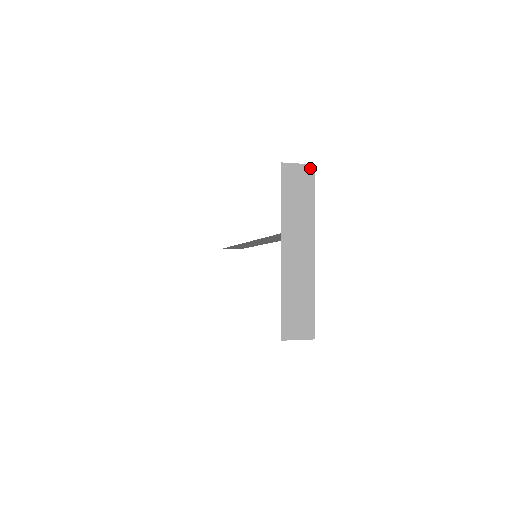
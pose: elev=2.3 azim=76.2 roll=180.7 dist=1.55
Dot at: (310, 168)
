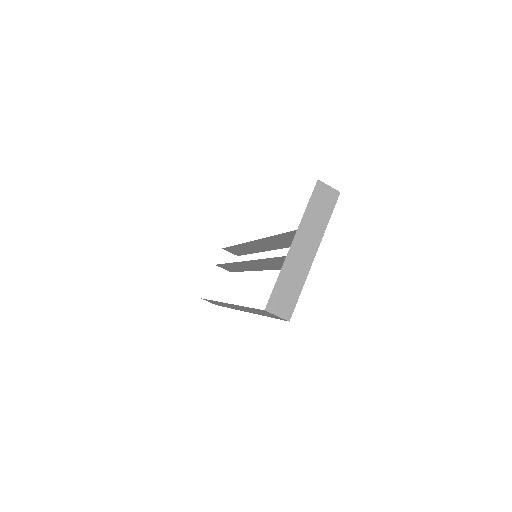
Dot at: (336, 193)
